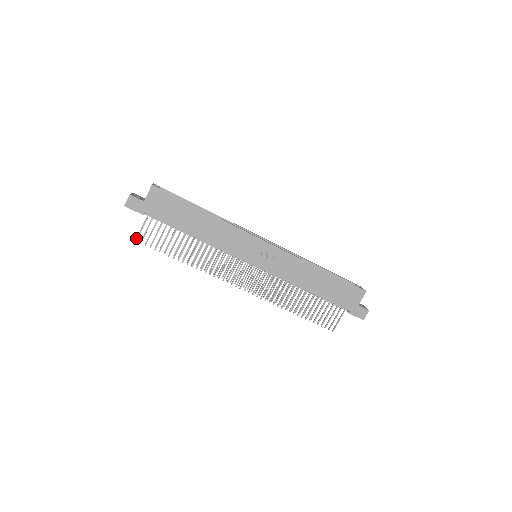
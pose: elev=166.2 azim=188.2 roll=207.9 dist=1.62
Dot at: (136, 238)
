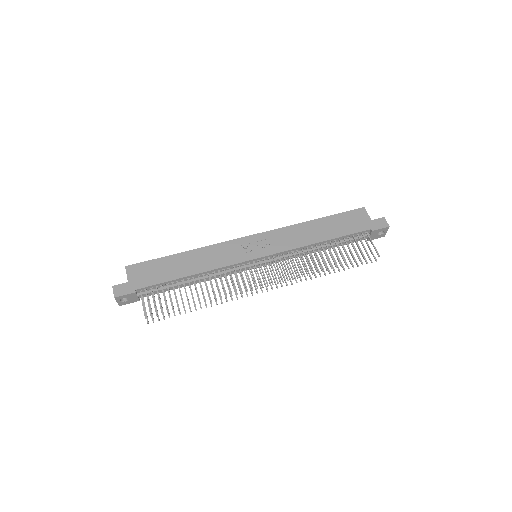
Dot at: occluded
